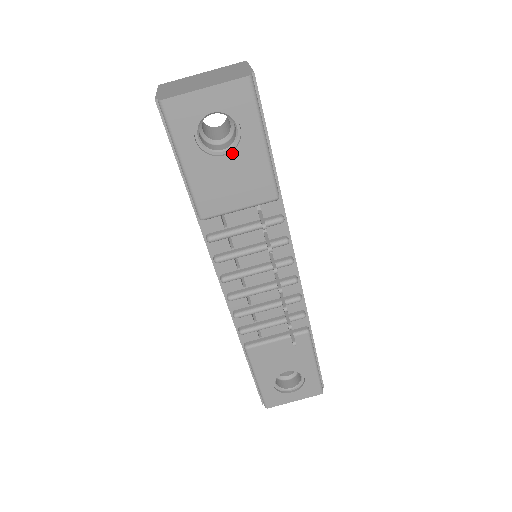
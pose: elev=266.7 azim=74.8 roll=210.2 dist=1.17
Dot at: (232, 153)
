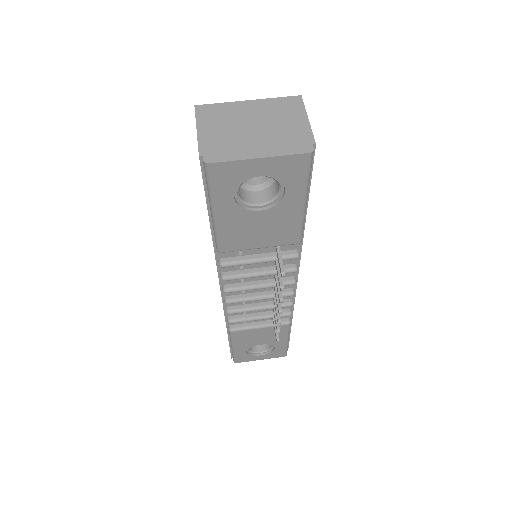
Dot at: (269, 209)
